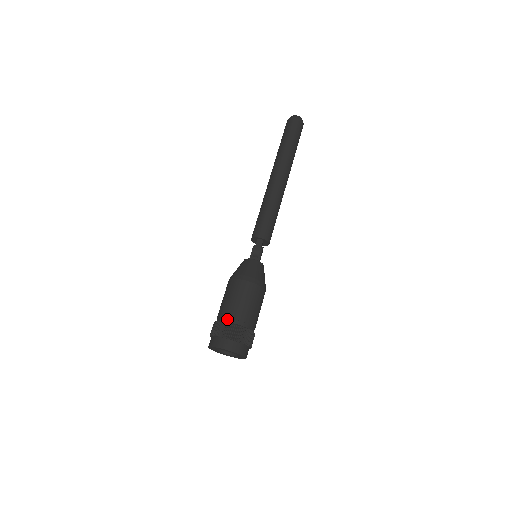
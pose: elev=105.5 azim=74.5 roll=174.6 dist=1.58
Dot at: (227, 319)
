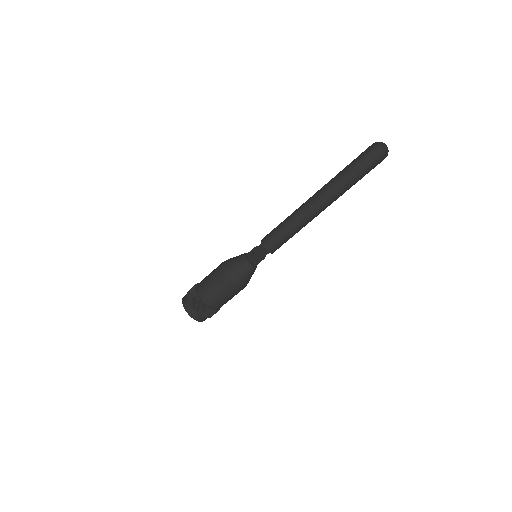
Dot at: (198, 285)
